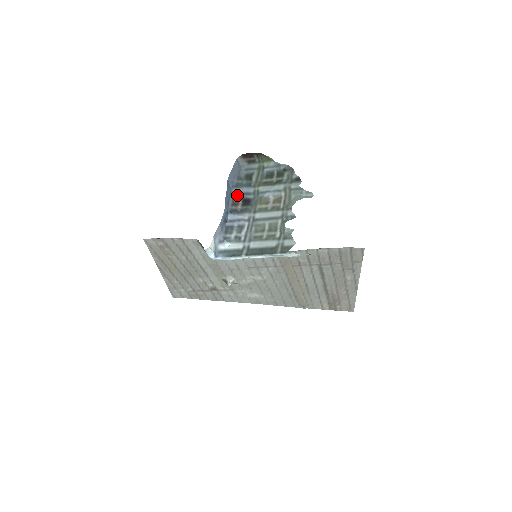
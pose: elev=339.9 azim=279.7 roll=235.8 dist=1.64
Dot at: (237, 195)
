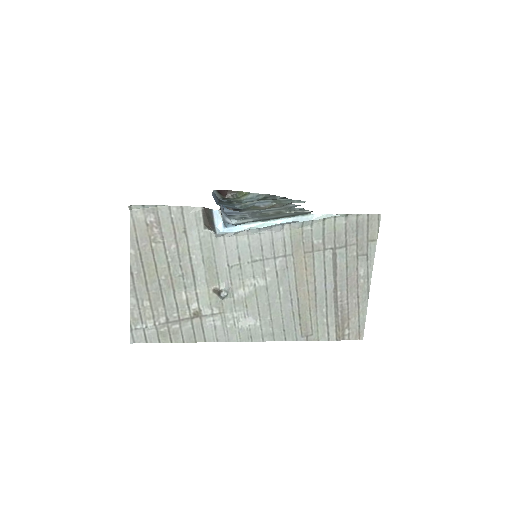
Dot at: occluded
